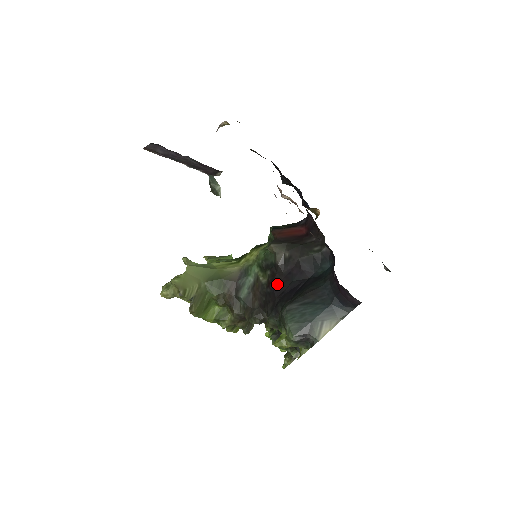
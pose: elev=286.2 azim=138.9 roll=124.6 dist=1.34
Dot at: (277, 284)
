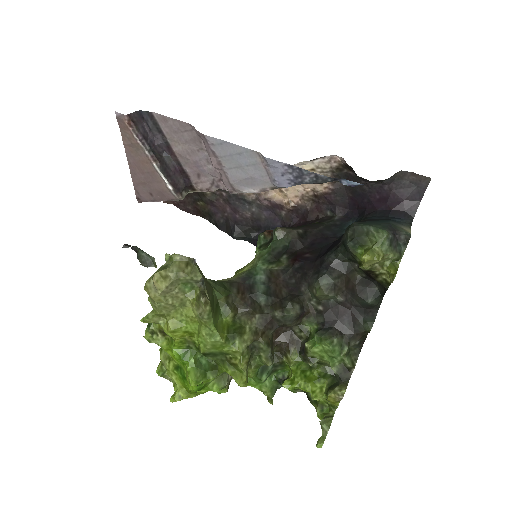
Dot at: (305, 256)
